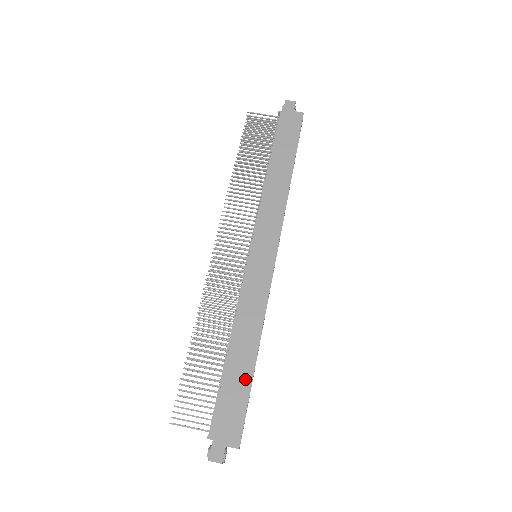
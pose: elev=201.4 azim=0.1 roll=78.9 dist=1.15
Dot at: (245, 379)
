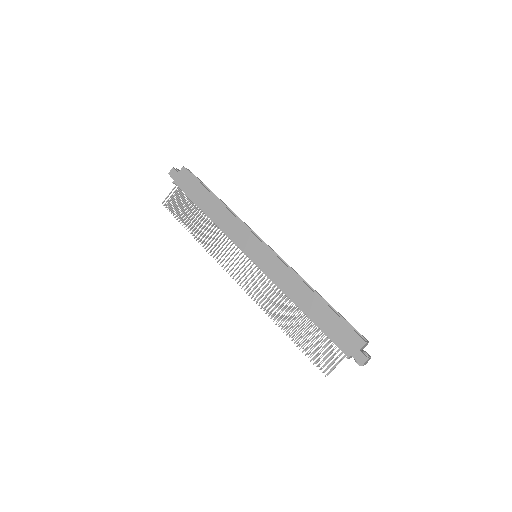
Dot at: (326, 312)
